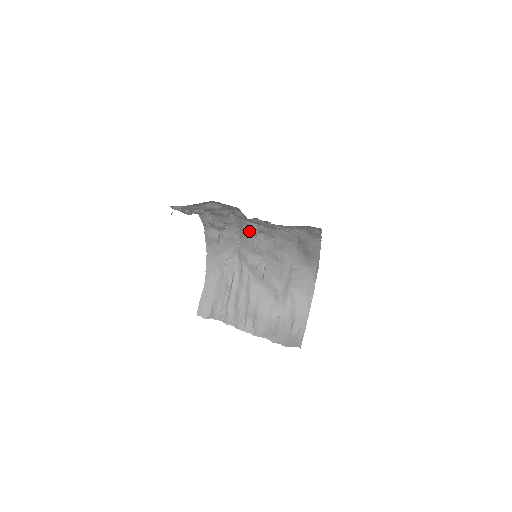
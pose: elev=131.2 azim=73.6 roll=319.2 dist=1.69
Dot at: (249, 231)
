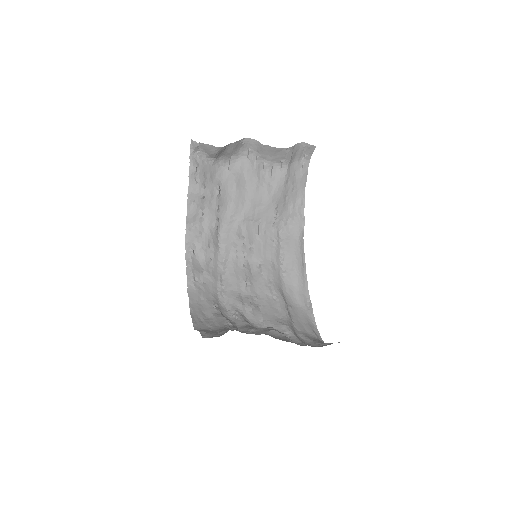
Dot at: (236, 256)
